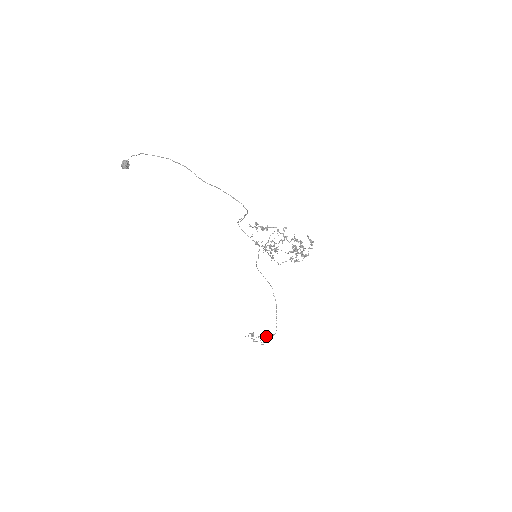
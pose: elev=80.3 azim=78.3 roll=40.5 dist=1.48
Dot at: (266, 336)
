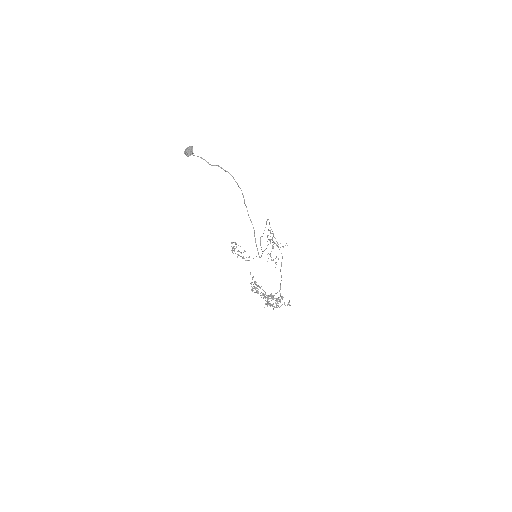
Dot at: (245, 251)
